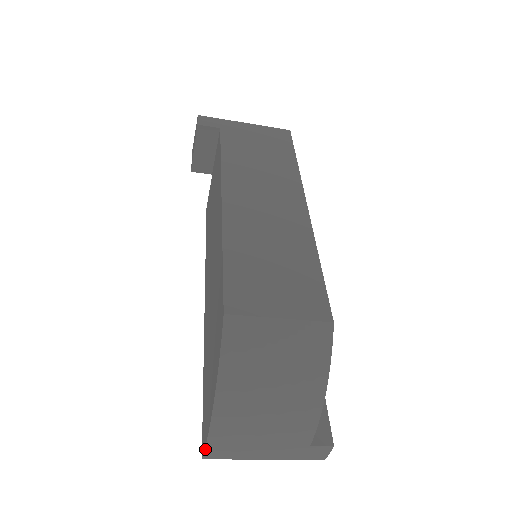
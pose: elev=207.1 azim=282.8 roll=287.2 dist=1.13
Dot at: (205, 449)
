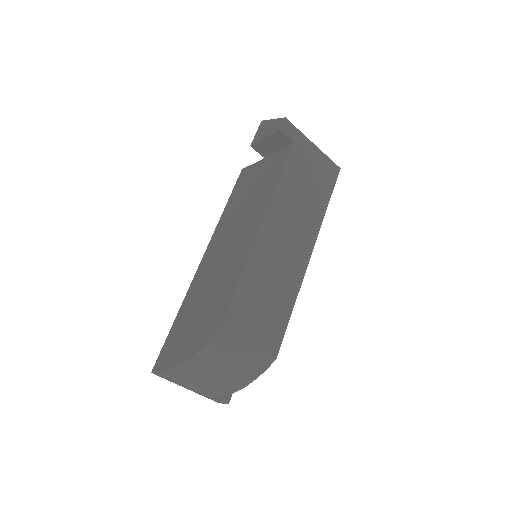
Dot at: (158, 373)
